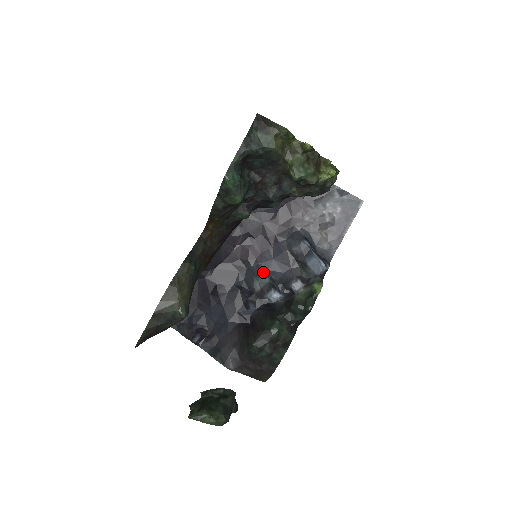
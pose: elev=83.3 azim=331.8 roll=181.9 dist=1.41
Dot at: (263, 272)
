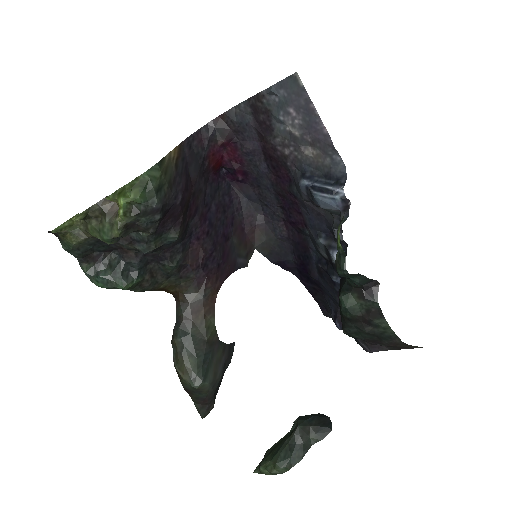
Dot at: (315, 236)
